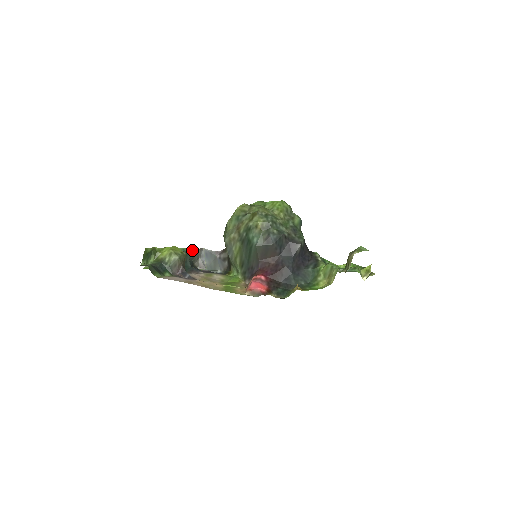
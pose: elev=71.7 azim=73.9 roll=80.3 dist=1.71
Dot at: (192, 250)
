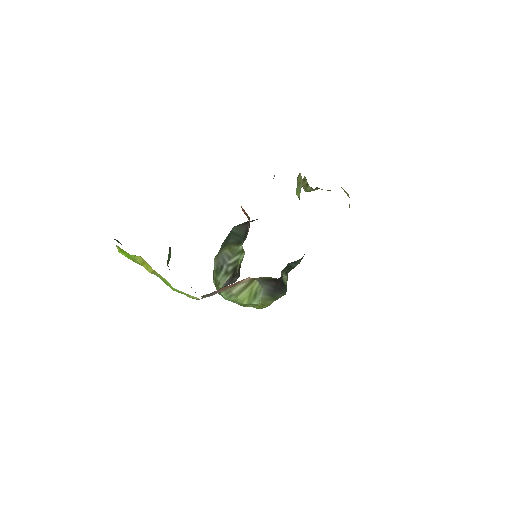
Dot at: occluded
